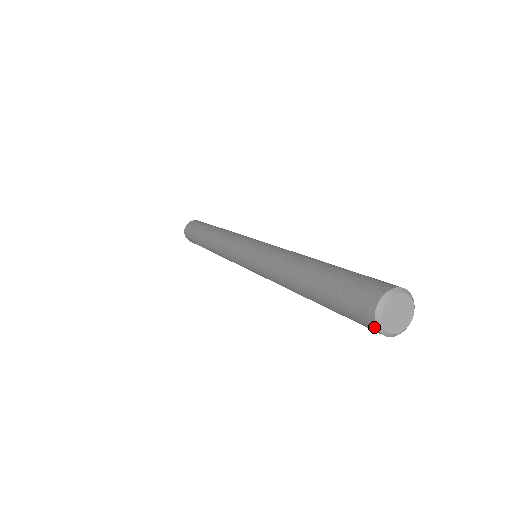
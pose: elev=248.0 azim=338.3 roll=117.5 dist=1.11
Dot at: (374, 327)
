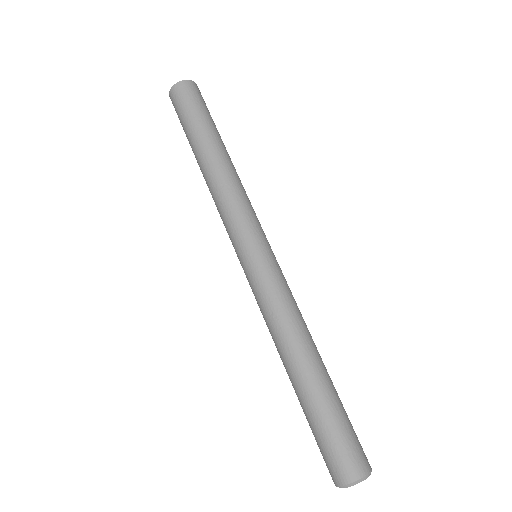
Dot at: occluded
